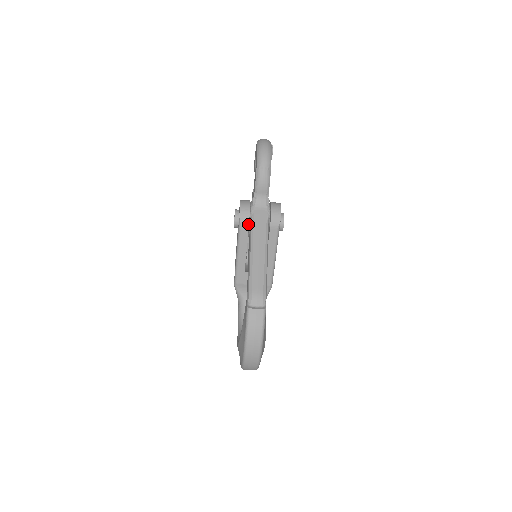
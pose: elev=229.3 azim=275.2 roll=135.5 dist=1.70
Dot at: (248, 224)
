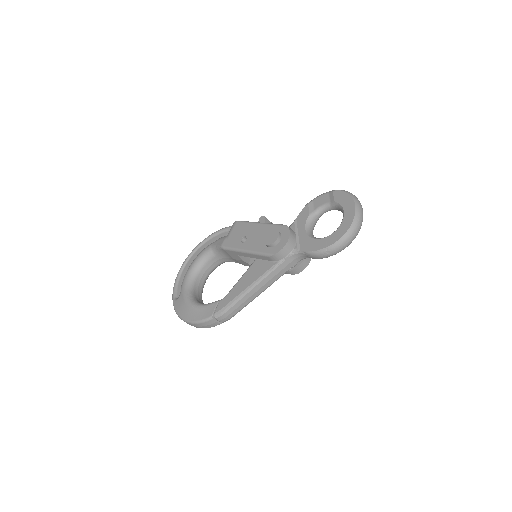
Dot at: (274, 261)
